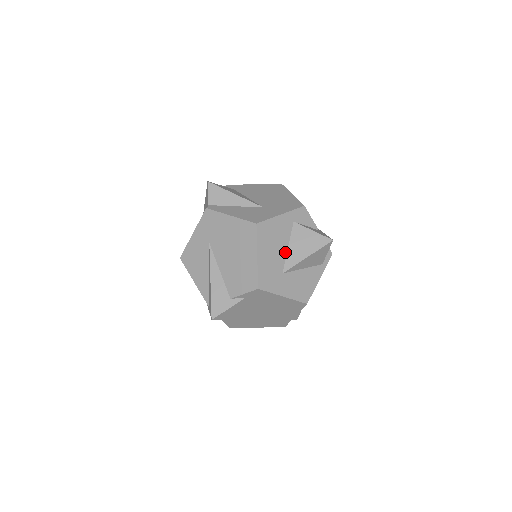
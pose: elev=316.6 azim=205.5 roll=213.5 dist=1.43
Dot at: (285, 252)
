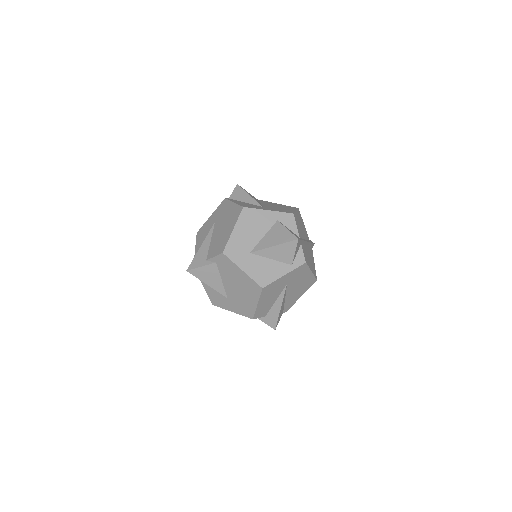
Dot at: (259, 238)
